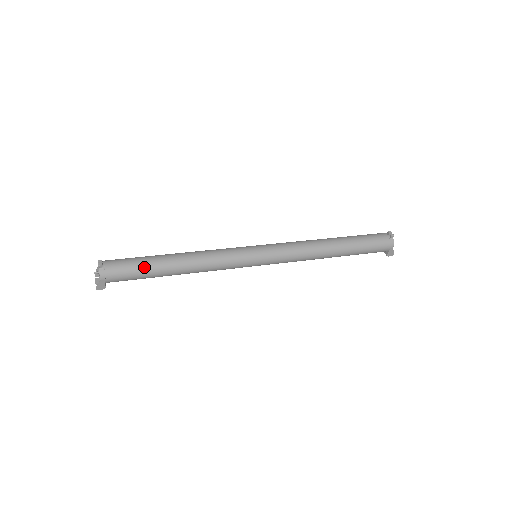
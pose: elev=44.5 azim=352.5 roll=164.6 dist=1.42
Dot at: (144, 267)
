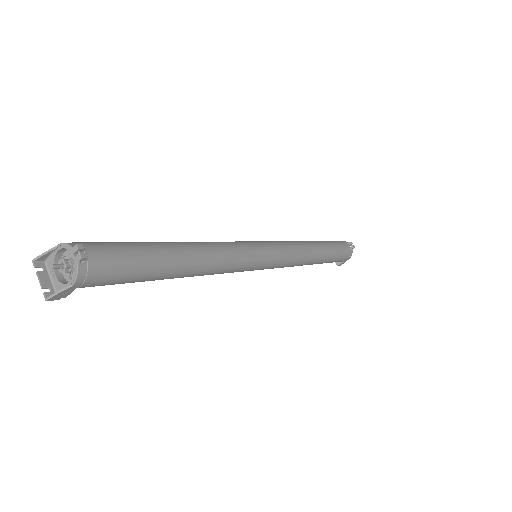
Dot at: (148, 266)
